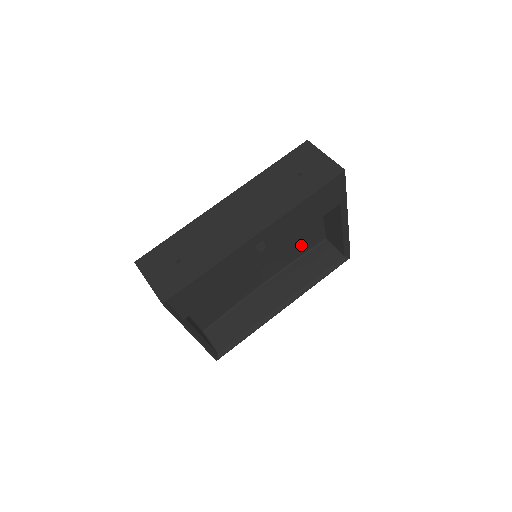
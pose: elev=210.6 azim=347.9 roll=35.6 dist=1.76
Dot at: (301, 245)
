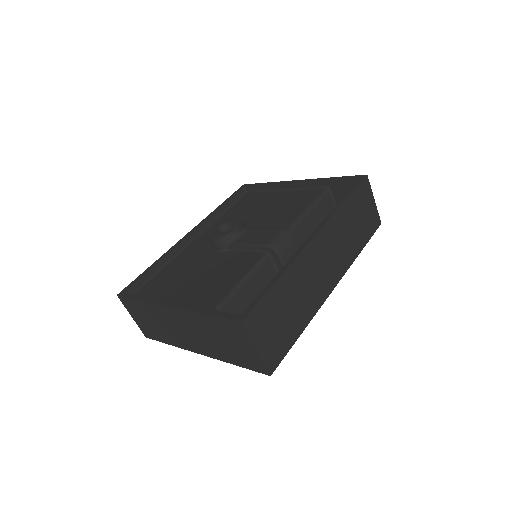
Dot at: occluded
